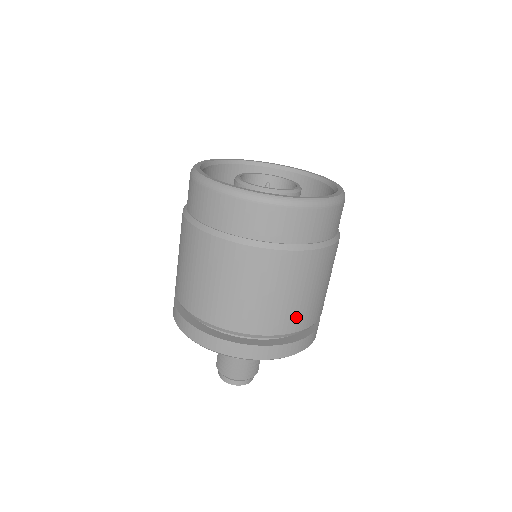
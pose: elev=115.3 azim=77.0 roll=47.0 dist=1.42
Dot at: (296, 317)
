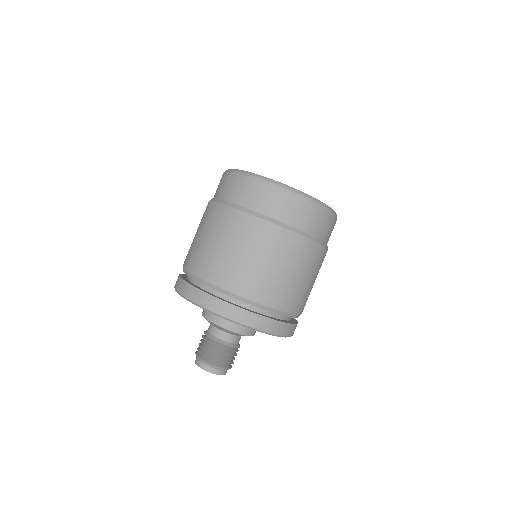
Dot at: (258, 286)
